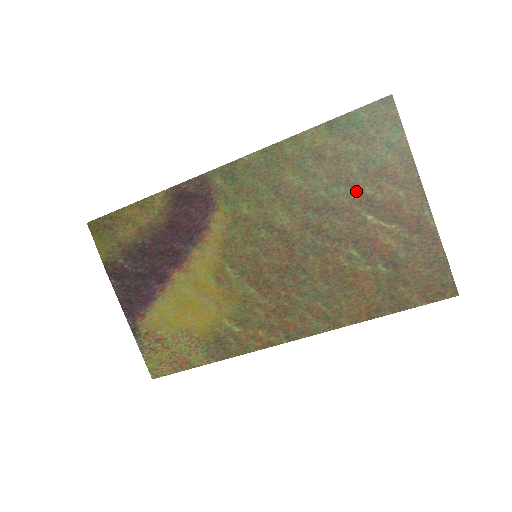
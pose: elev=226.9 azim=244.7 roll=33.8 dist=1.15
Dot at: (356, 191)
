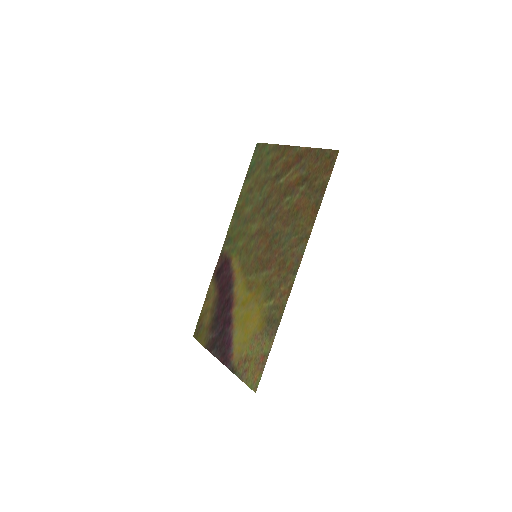
Dot at: (270, 181)
